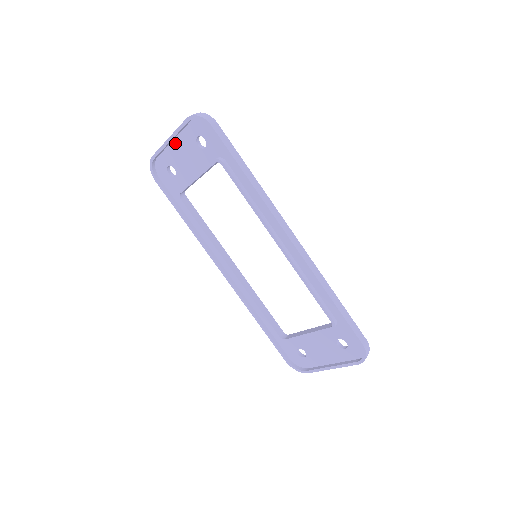
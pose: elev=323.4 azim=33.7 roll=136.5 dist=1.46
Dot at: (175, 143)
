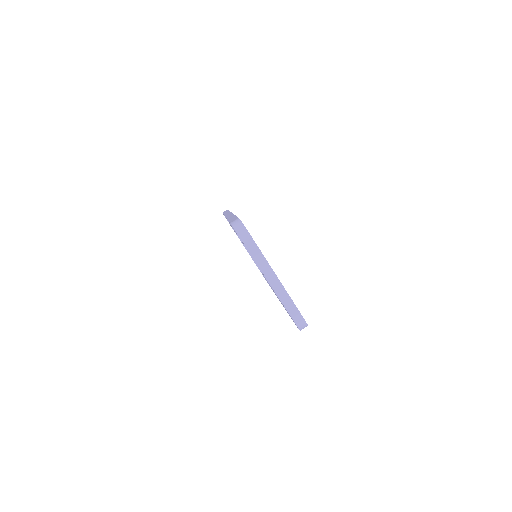
Dot at: occluded
